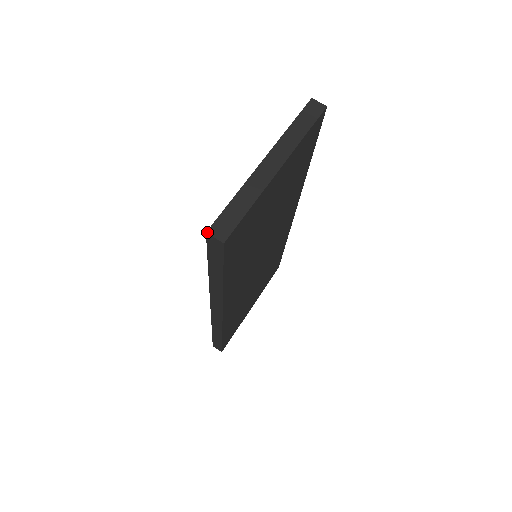
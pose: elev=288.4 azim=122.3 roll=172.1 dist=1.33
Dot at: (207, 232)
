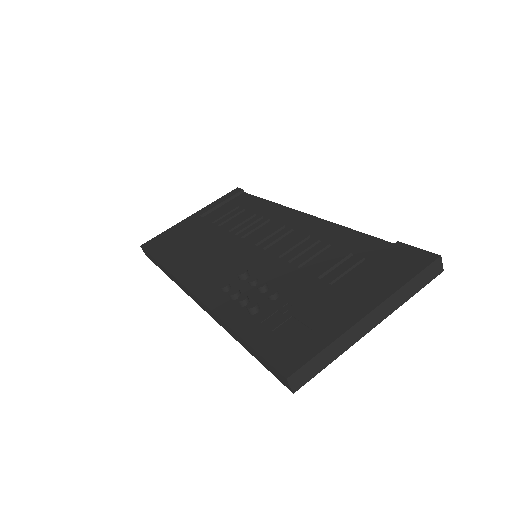
Dot at: (288, 379)
